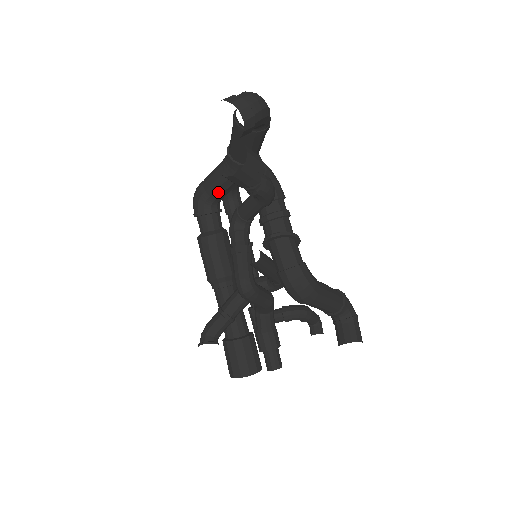
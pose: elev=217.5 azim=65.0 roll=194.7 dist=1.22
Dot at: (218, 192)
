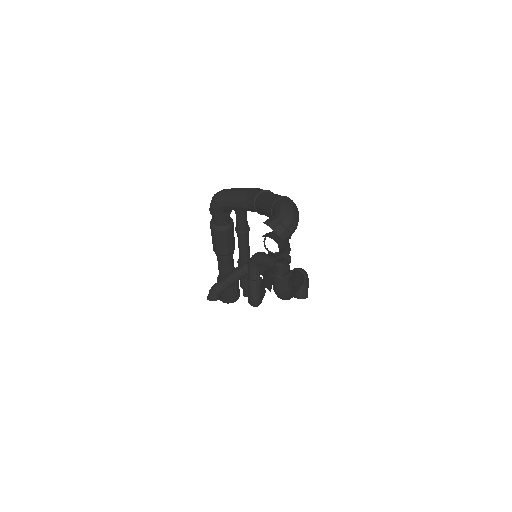
Dot at: occluded
